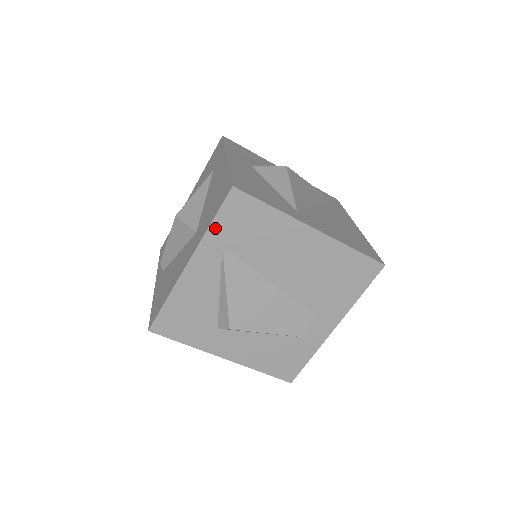
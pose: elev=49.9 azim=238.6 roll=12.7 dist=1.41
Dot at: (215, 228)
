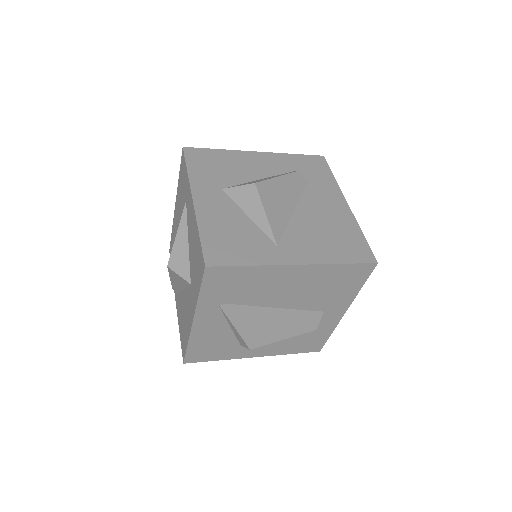
Dot at: (204, 295)
